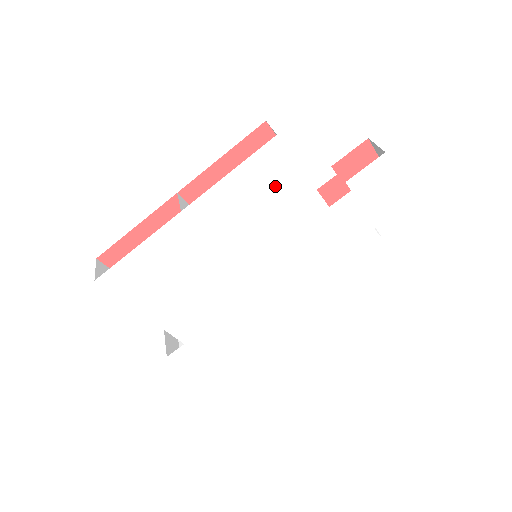
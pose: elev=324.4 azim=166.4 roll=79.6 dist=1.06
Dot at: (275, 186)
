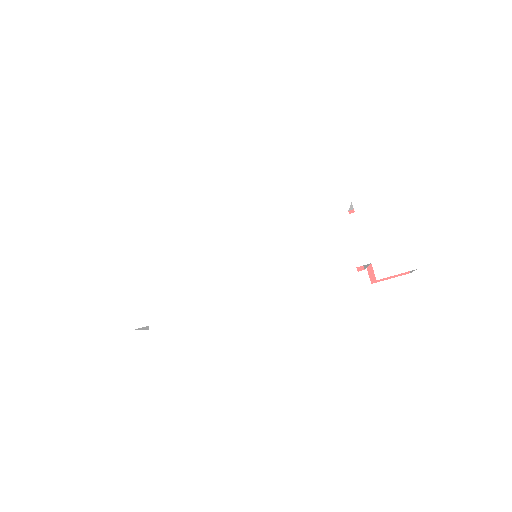
Dot at: (293, 179)
